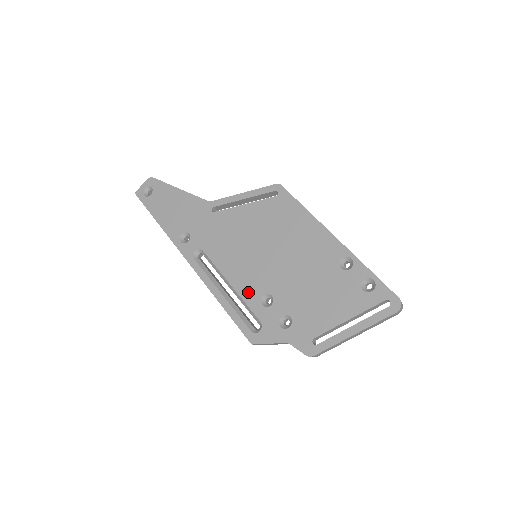
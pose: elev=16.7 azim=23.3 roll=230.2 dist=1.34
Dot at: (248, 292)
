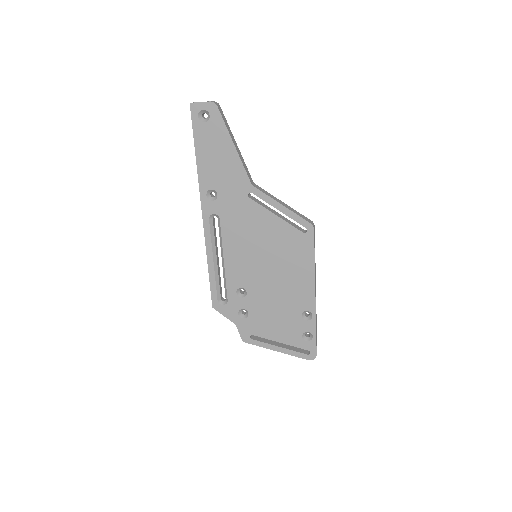
Dot at: (233, 277)
